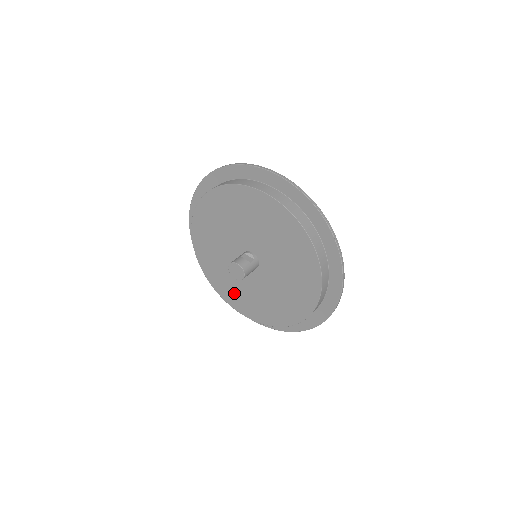
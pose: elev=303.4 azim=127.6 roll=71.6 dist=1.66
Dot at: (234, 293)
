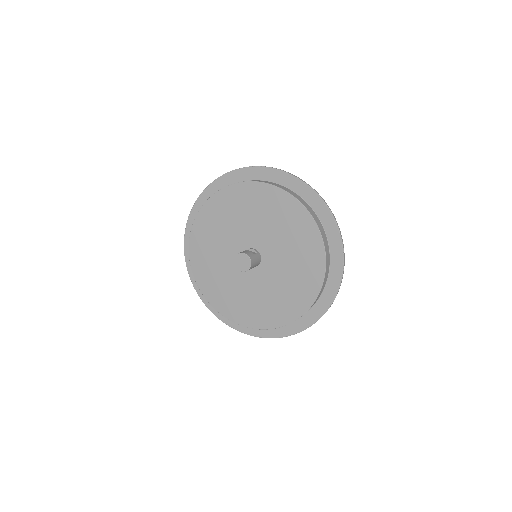
Dot at: (234, 303)
